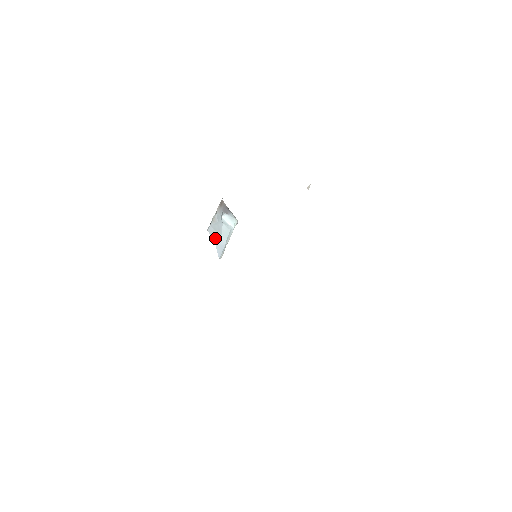
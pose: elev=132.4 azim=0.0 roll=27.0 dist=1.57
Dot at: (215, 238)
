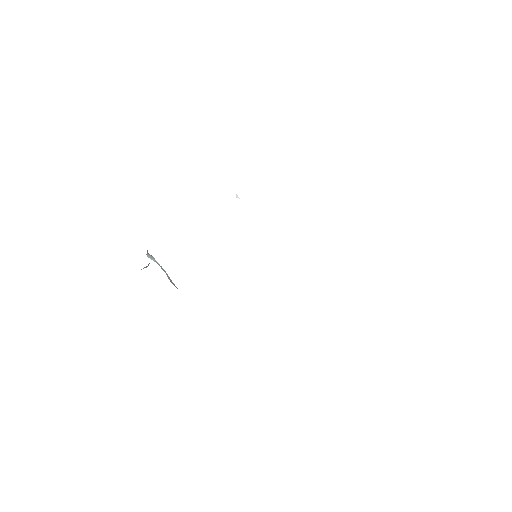
Dot at: occluded
